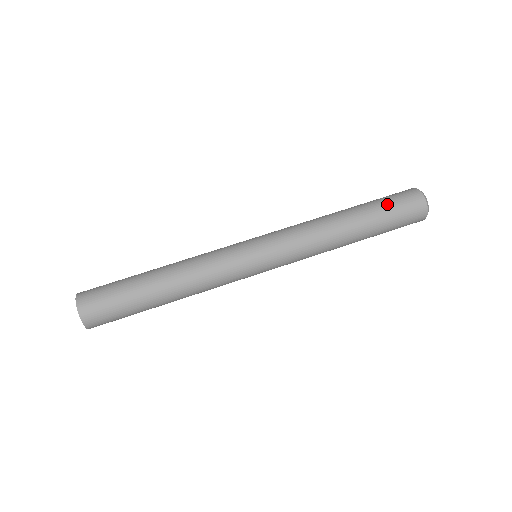
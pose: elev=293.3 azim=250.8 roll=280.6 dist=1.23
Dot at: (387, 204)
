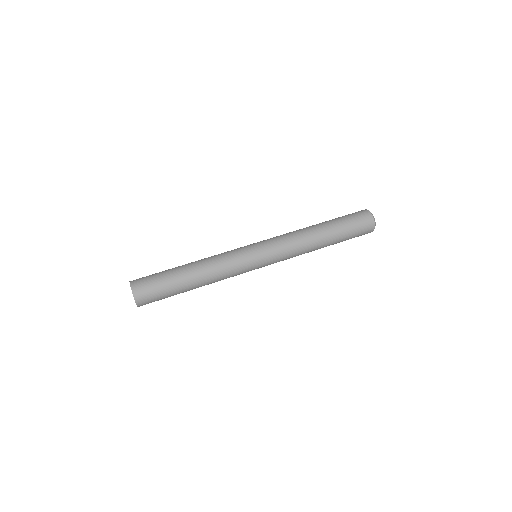
Dot at: (347, 220)
